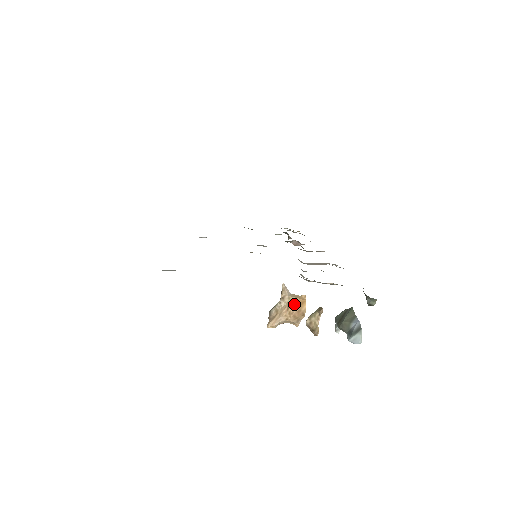
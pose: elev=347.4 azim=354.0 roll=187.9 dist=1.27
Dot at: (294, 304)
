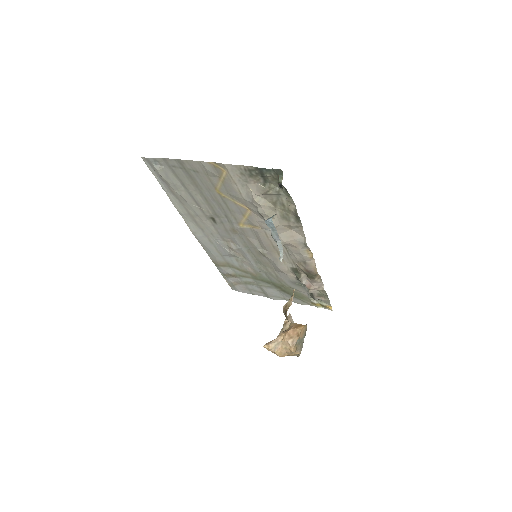
Dot at: (292, 325)
